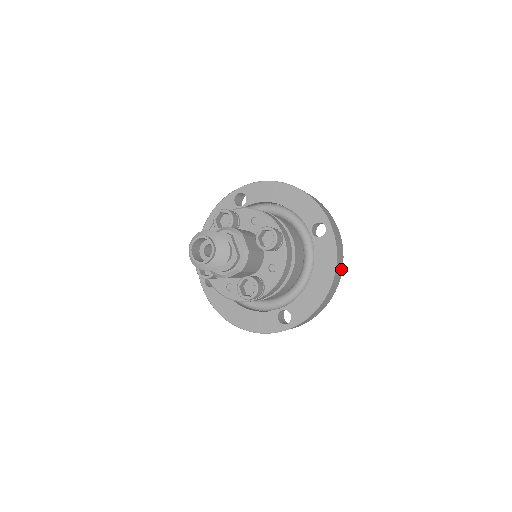
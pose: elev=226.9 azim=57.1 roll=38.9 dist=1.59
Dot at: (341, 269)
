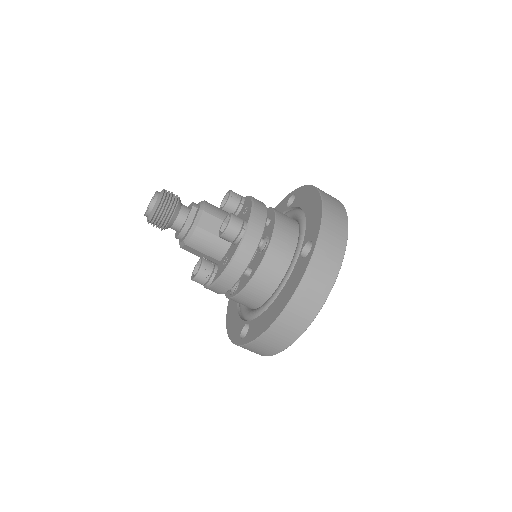
Dot at: (314, 310)
